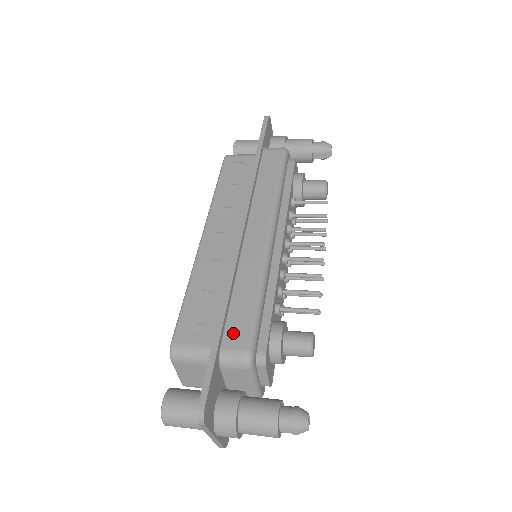
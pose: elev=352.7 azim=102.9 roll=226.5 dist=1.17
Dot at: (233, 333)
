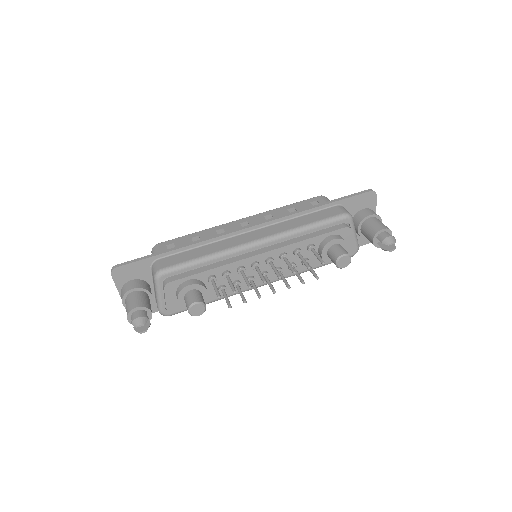
Dot at: (171, 259)
